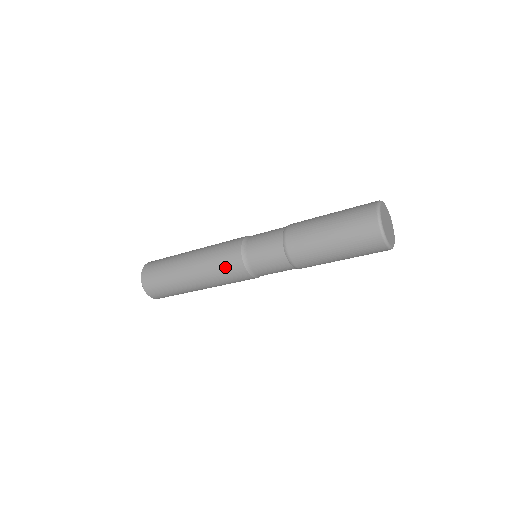
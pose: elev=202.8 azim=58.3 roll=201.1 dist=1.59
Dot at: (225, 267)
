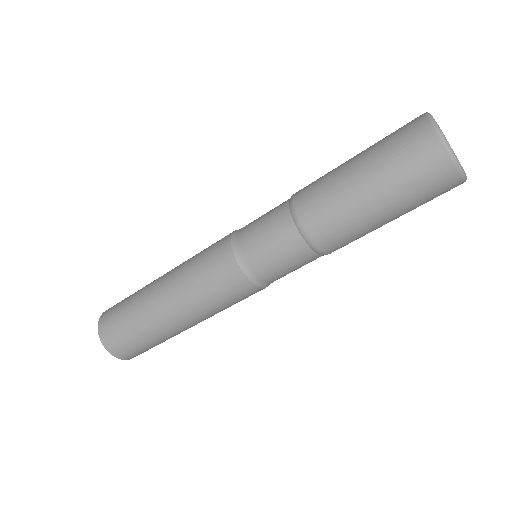
Dot at: (206, 257)
